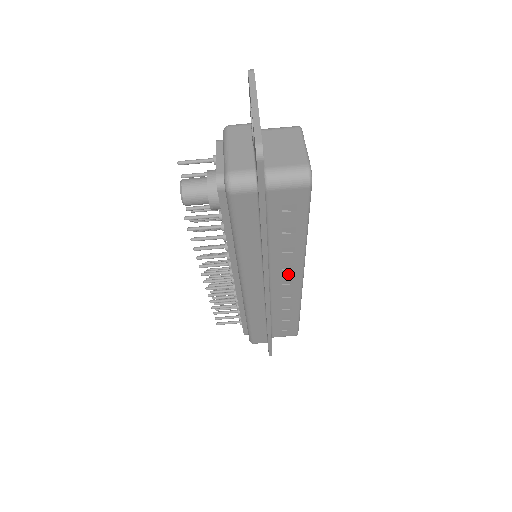
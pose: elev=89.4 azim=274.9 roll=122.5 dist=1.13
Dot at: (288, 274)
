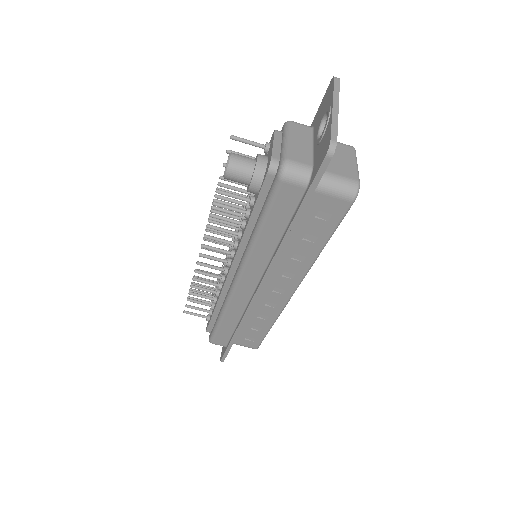
Dot at: (284, 282)
